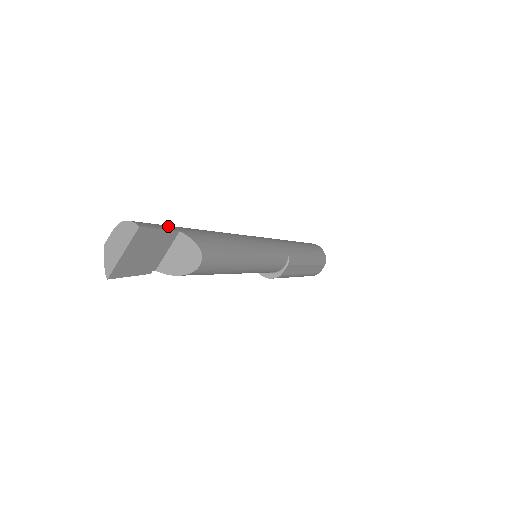
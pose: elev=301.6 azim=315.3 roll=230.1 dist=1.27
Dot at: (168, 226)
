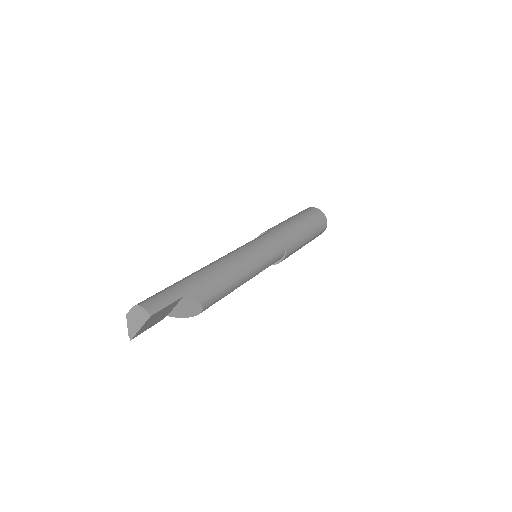
Dot at: (174, 294)
